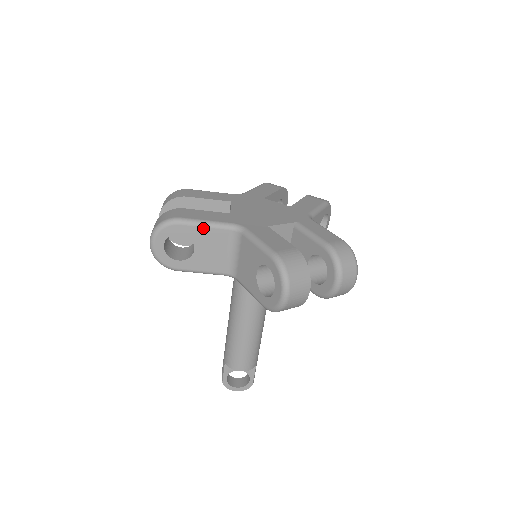
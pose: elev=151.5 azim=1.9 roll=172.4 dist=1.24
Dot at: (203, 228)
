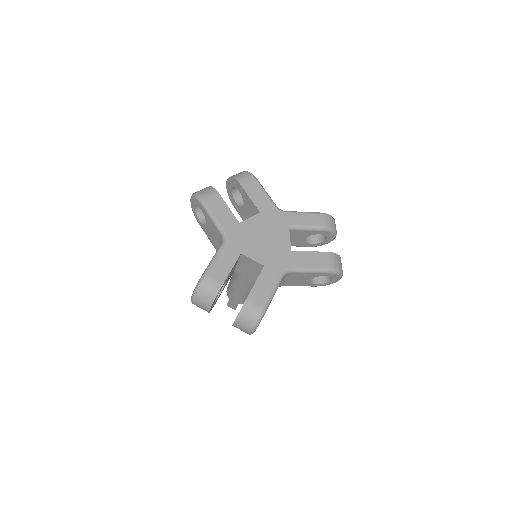
Dot at: occluded
